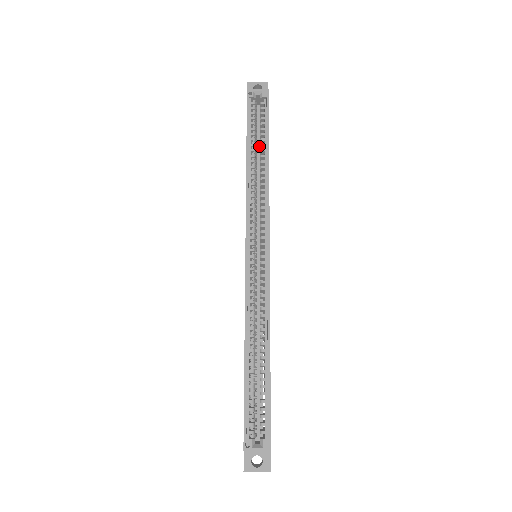
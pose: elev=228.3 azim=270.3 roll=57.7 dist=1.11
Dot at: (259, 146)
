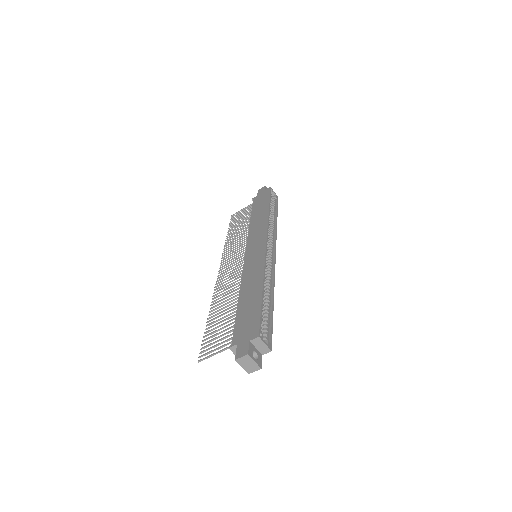
Dot at: occluded
